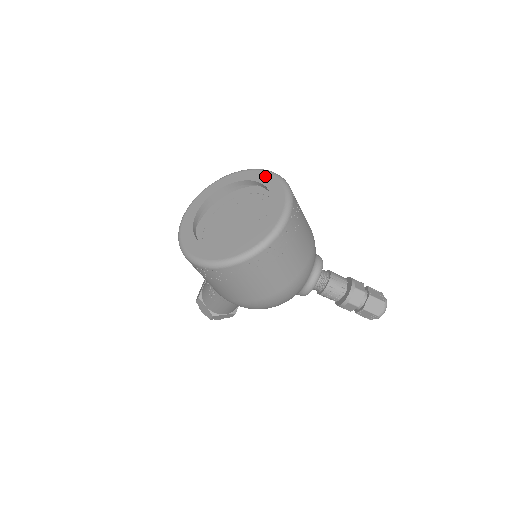
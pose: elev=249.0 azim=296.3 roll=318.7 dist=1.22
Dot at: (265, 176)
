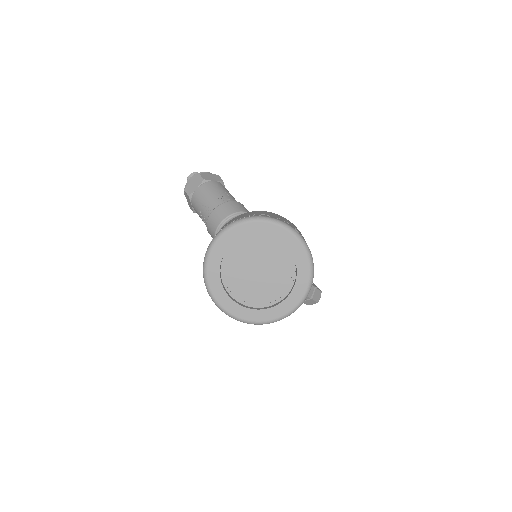
Dot at: (303, 258)
